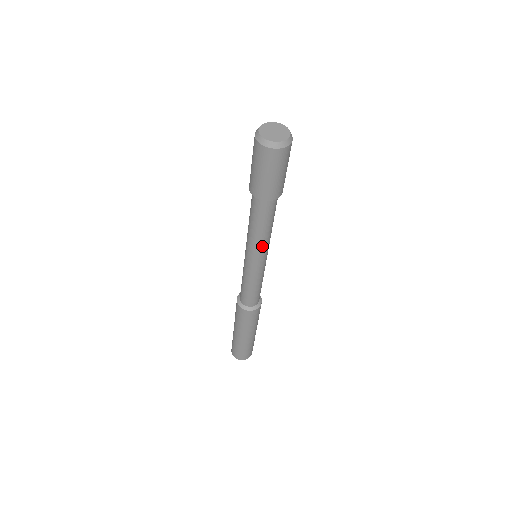
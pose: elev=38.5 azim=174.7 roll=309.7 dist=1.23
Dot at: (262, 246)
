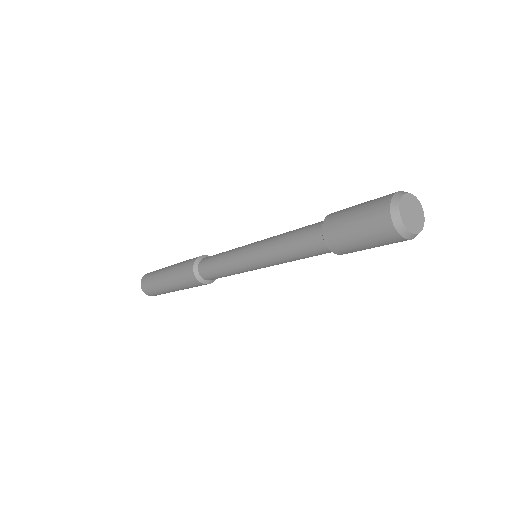
Dot at: occluded
